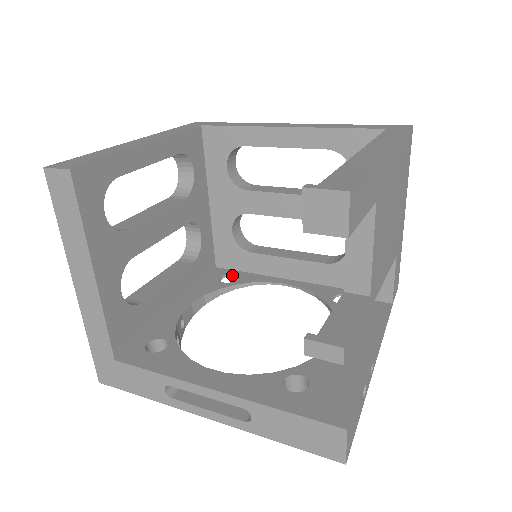
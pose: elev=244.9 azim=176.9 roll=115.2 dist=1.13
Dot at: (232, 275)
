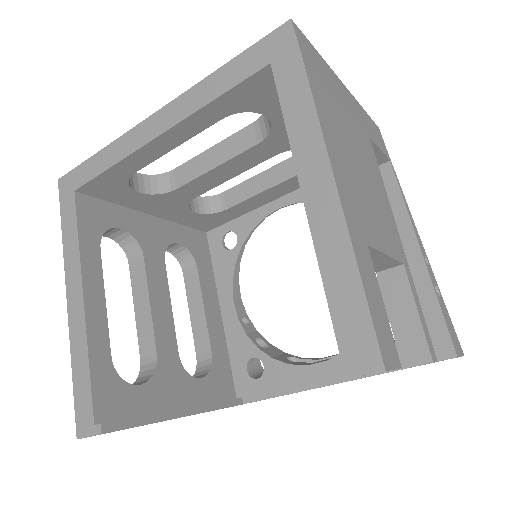
Dot at: (228, 232)
